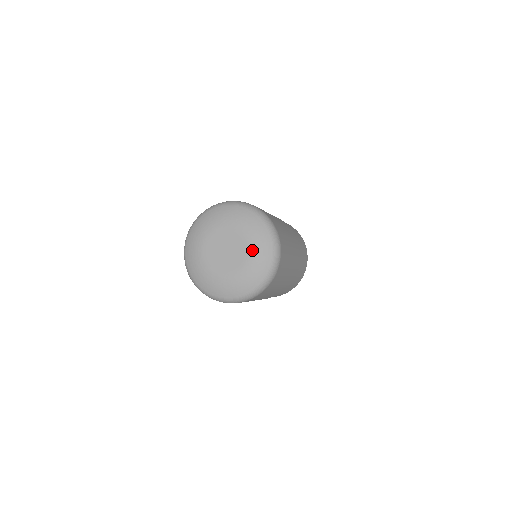
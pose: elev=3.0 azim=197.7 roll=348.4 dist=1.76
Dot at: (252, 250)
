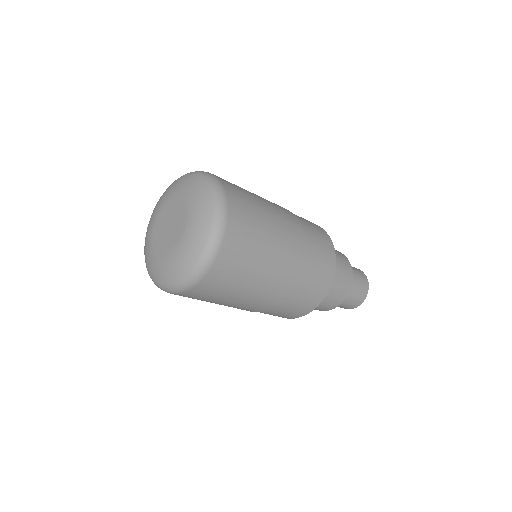
Dot at: (187, 198)
